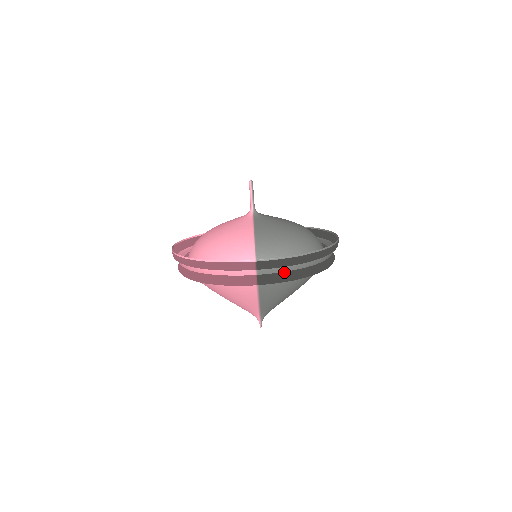
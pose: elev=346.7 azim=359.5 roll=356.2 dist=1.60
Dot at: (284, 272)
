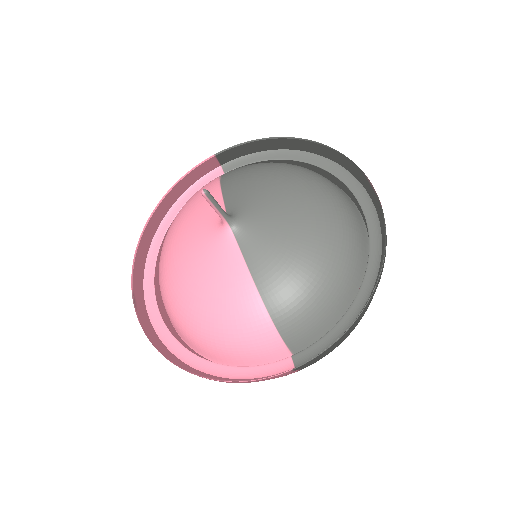
Dot at: (332, 342)
